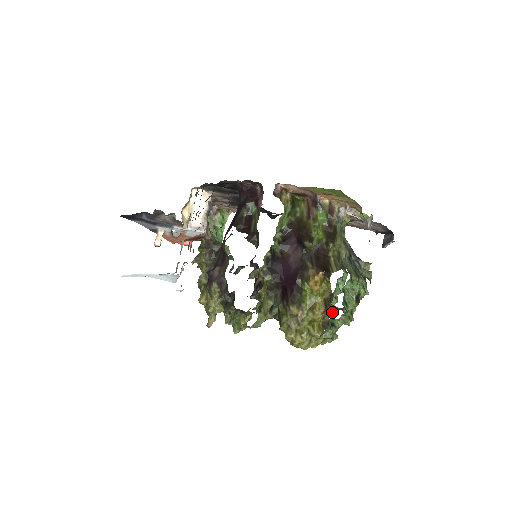
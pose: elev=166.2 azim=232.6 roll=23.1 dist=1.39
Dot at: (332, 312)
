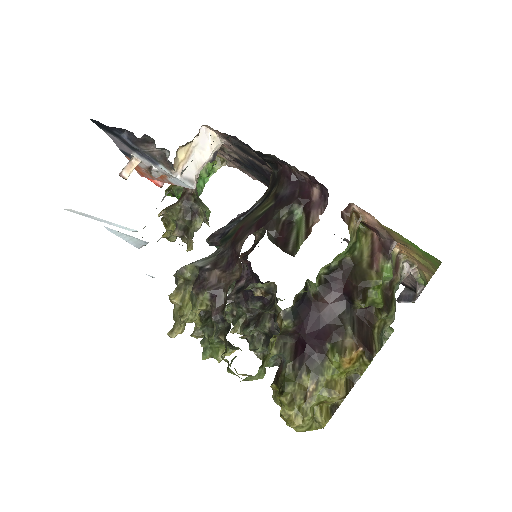
Dot at: occluded
